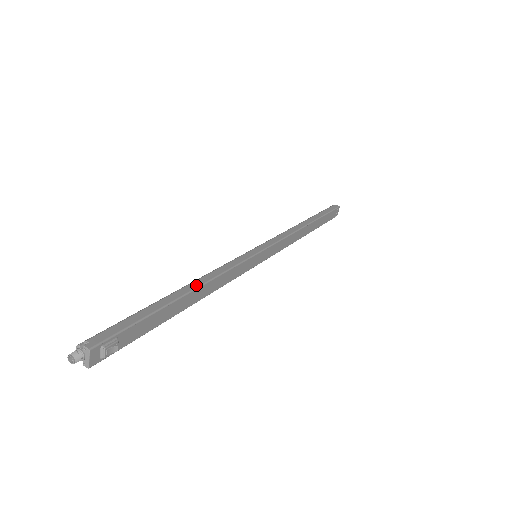
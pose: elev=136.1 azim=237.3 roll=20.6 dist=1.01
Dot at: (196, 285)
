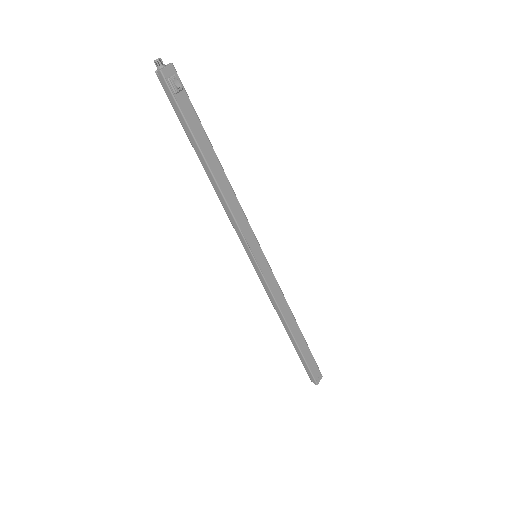
Dot at: (223, 172)
